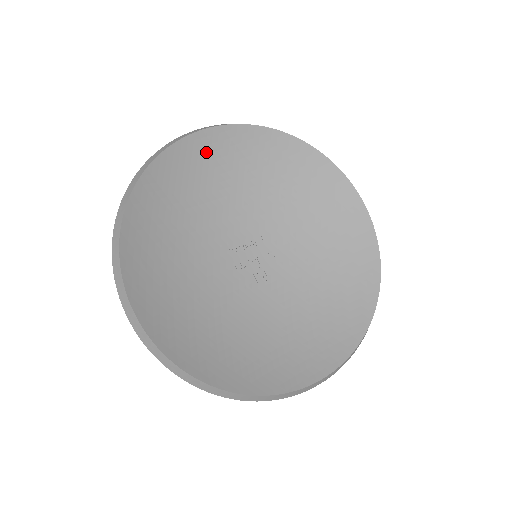
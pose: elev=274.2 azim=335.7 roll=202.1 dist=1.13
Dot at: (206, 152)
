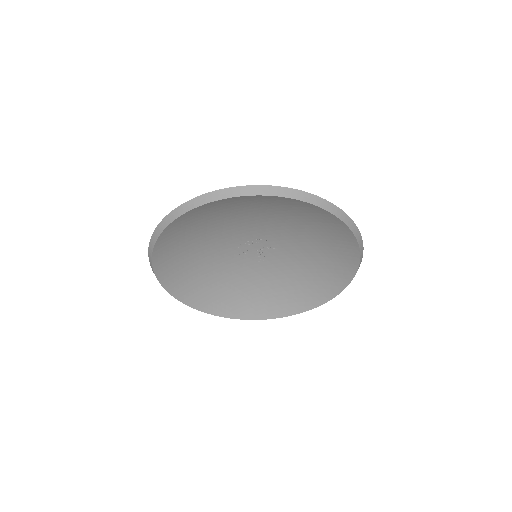
Dot at: (217, 208)
